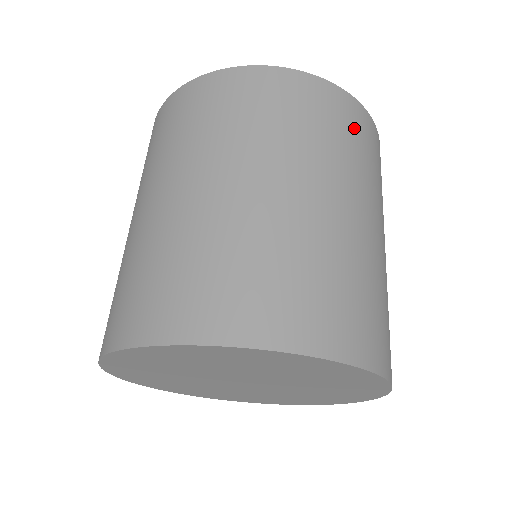
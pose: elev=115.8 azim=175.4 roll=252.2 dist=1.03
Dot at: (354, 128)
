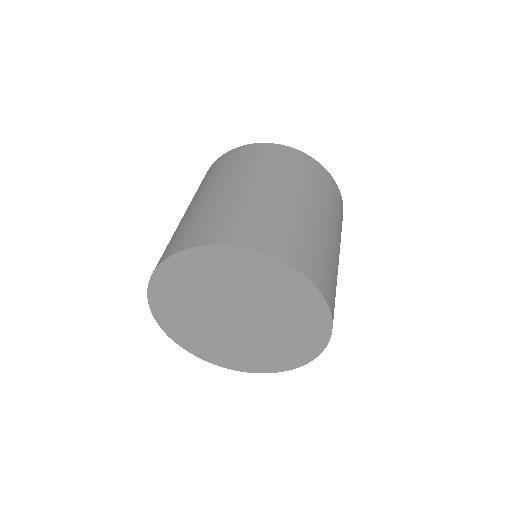
Dot at: (298, 164)
